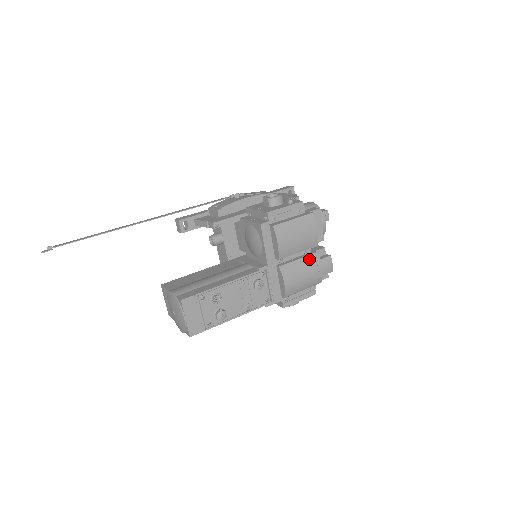
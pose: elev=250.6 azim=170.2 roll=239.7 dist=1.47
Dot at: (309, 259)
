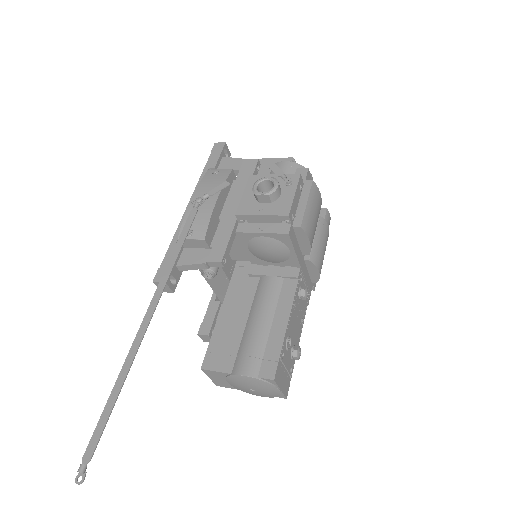
Dot at: (320, 229)
